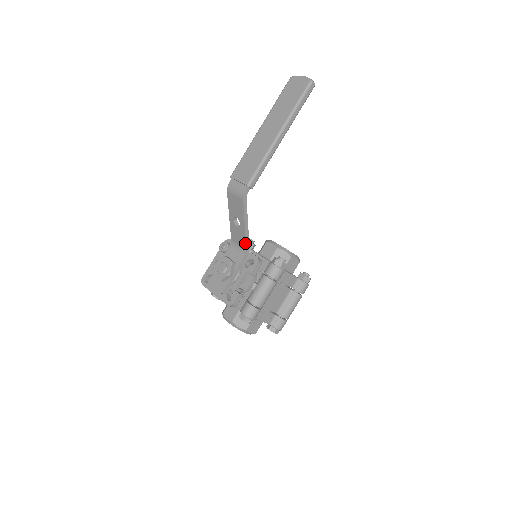
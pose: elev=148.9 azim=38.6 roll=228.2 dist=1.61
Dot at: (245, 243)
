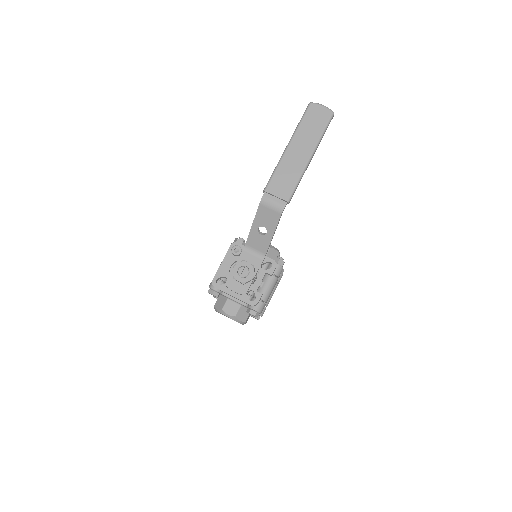
Dot at: (267, 249)
